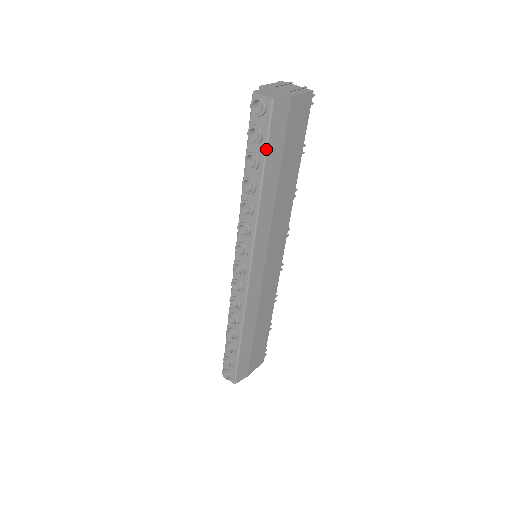
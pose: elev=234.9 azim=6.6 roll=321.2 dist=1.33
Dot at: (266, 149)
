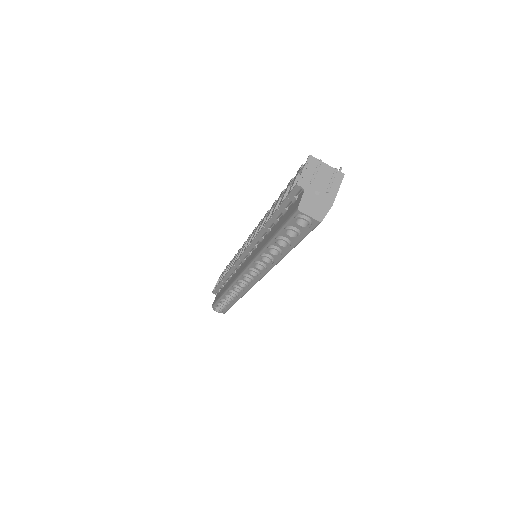
Dot at: occluded
